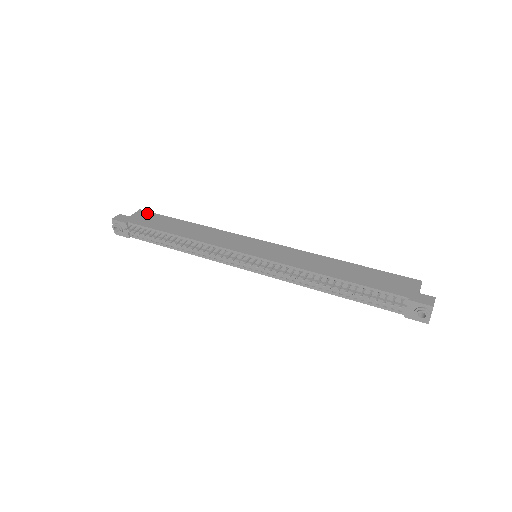
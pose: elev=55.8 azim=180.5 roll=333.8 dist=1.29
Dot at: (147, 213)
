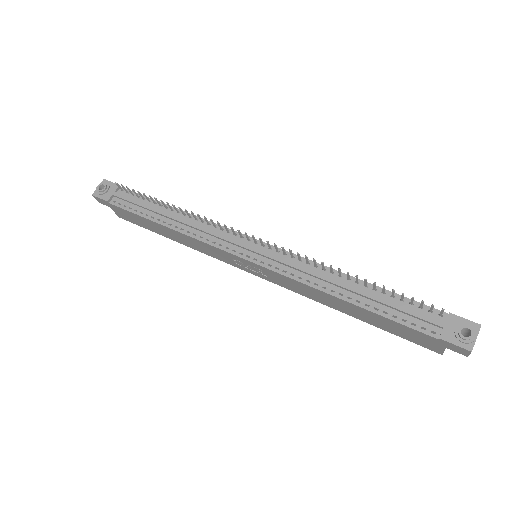
Dot at: occluded
